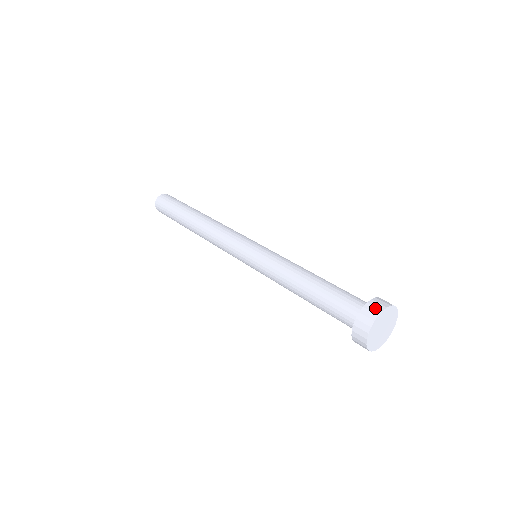
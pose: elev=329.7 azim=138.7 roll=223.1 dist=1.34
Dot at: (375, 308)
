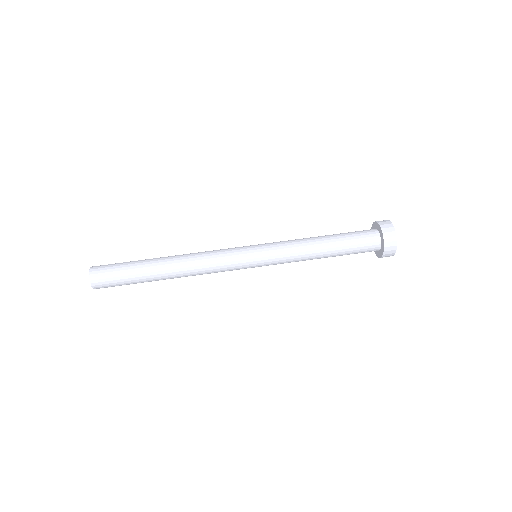
Dot at: (391, 238)
